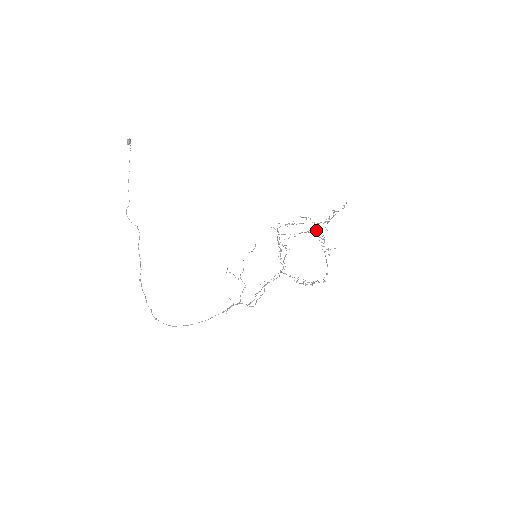
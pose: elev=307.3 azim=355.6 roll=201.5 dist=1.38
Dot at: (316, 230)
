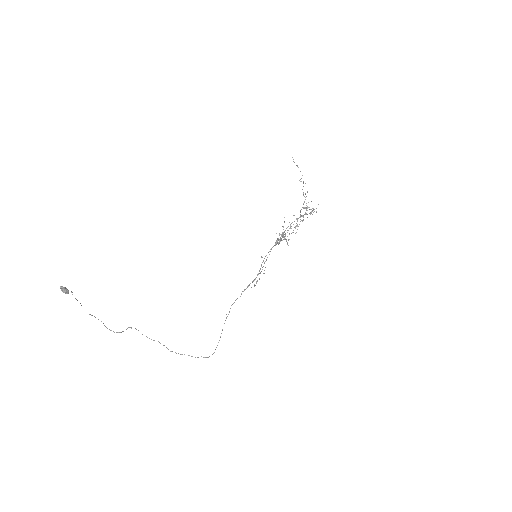
Dot at: occluded
